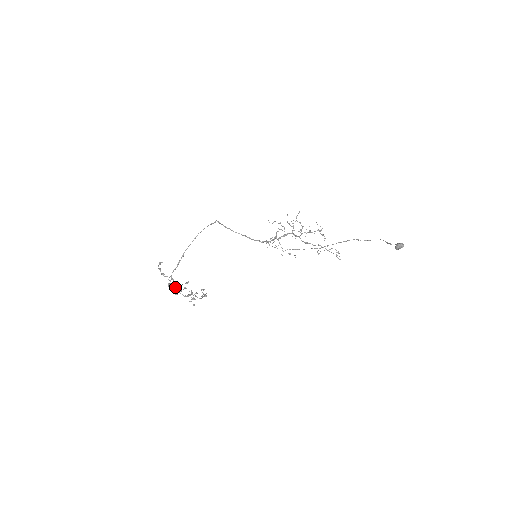
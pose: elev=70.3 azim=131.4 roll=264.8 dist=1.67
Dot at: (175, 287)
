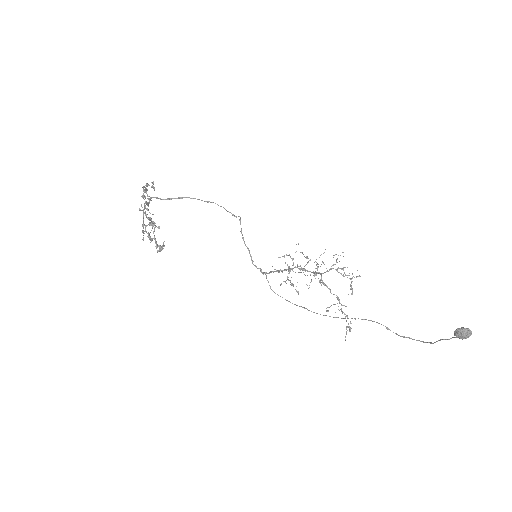
Dot at: occluded
